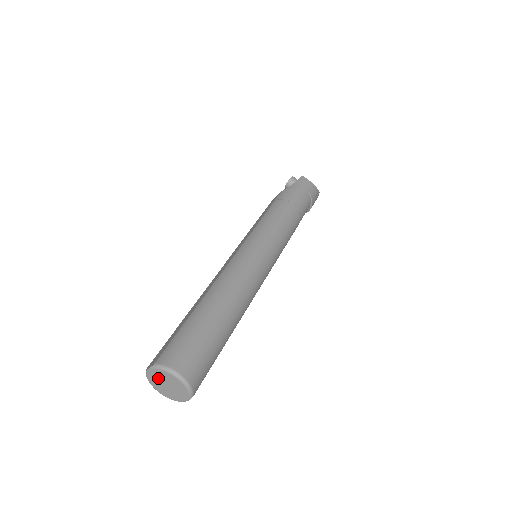
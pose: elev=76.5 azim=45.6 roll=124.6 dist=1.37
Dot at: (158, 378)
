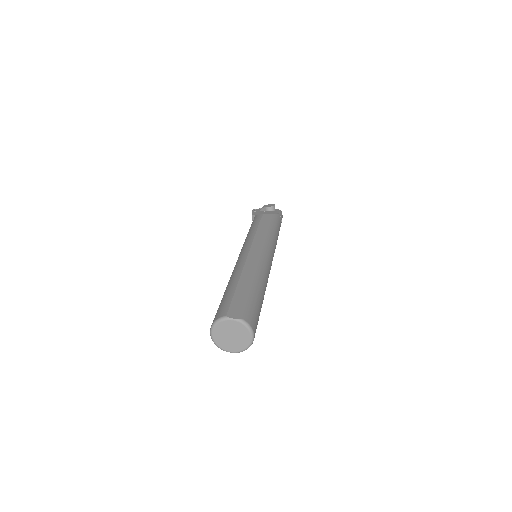
Dot at: (232, 328)
